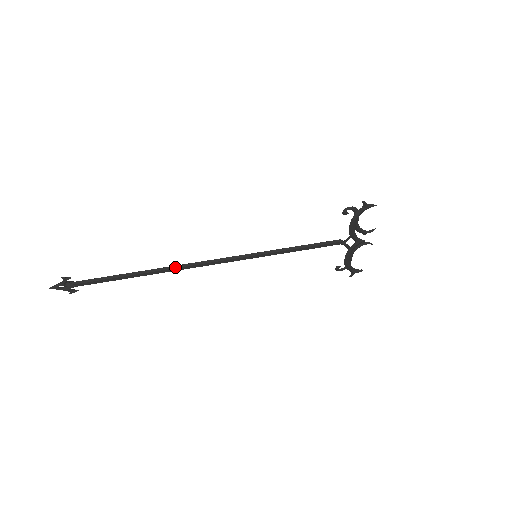
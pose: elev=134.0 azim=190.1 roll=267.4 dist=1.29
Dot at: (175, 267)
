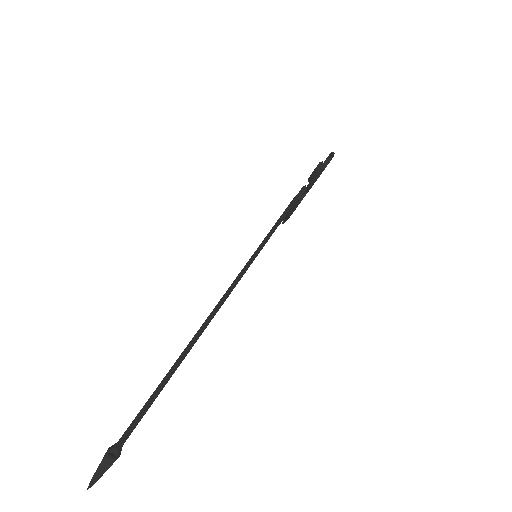
Dot at: (207, 325)
